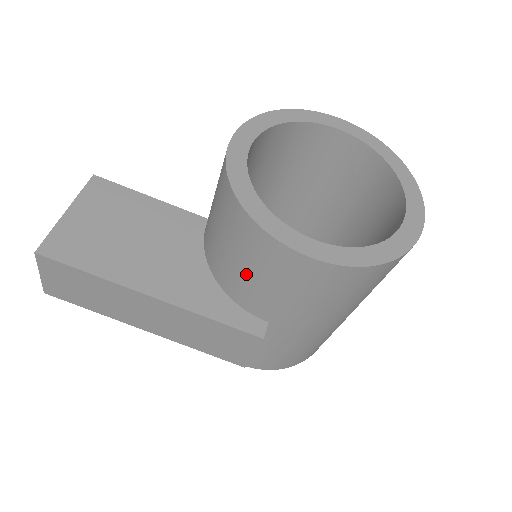
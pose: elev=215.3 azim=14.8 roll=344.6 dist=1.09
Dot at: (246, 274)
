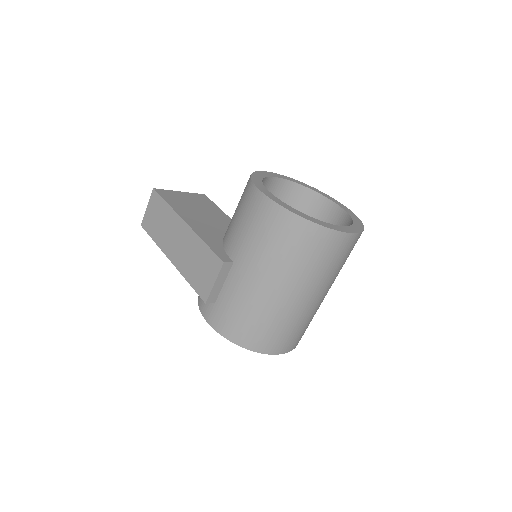
Dot at: (236, 220)
